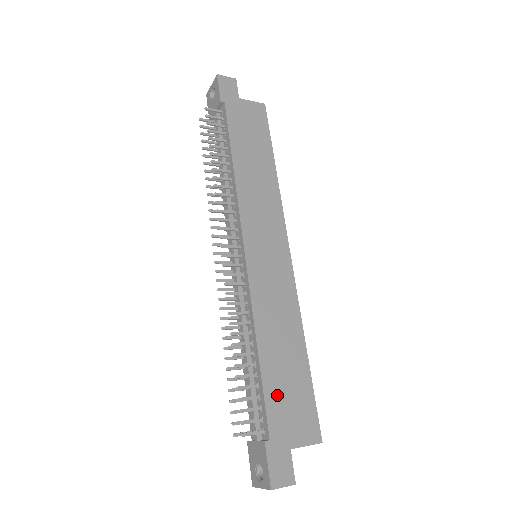
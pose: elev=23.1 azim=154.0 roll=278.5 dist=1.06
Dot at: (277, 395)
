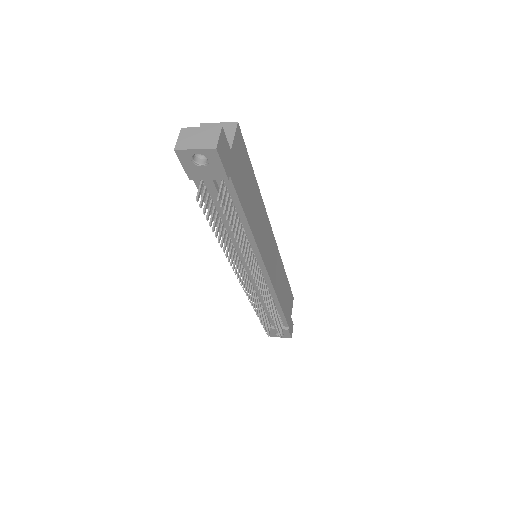
Dot at: (286, 309)
